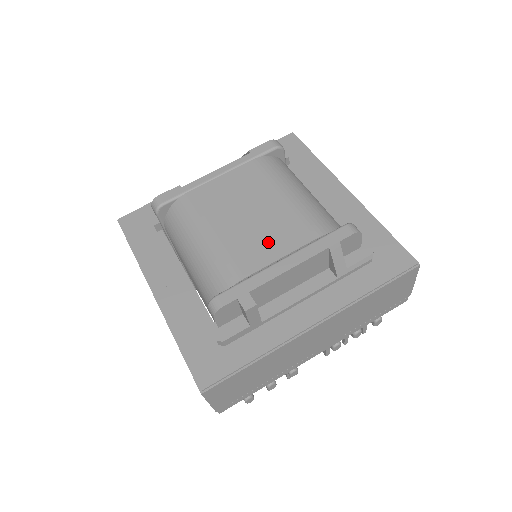
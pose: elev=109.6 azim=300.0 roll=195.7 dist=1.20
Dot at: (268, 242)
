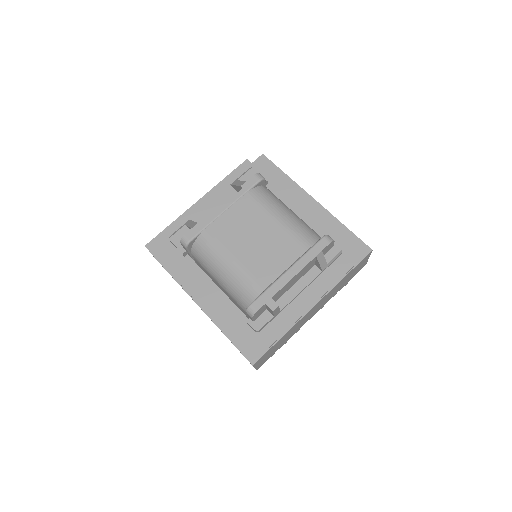
Dot at: (275, 259)
